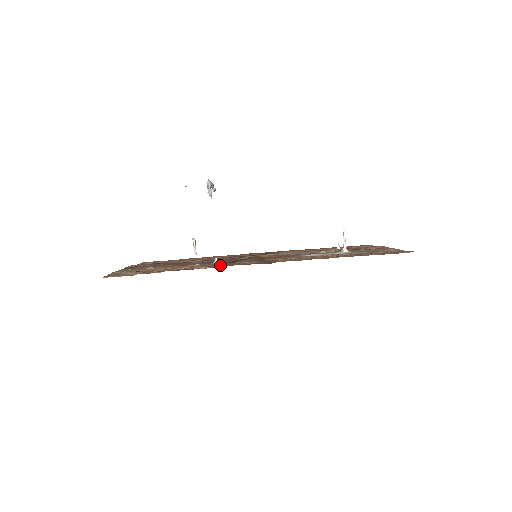
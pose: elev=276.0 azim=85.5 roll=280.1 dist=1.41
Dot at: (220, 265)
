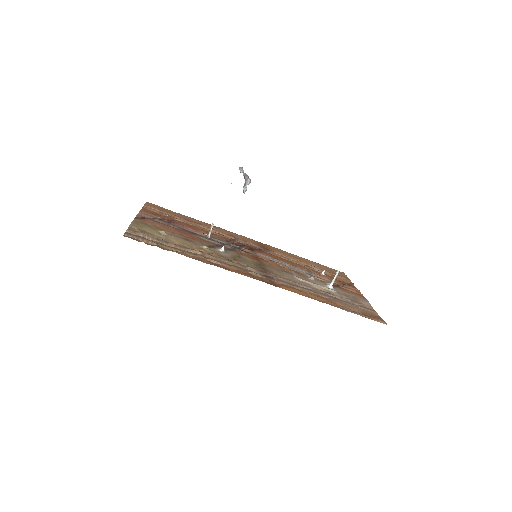
Dot at: (229, 263)
